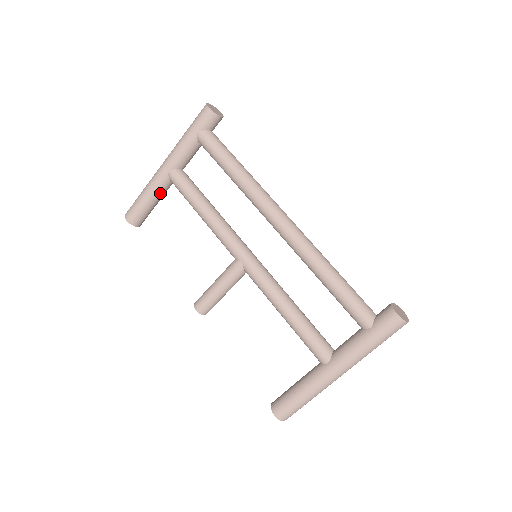
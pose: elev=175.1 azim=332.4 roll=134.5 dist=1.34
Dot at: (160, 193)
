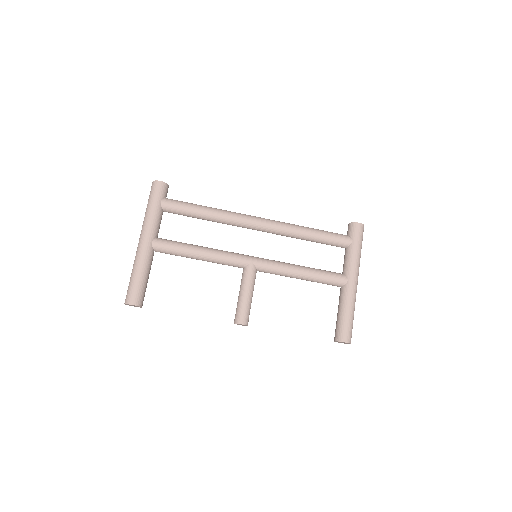
Dot at: (150, 265)
